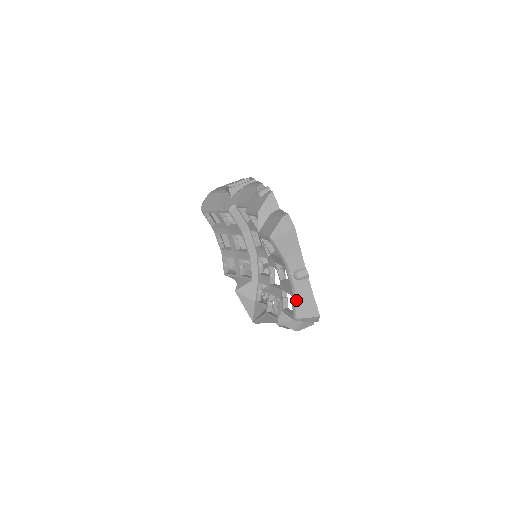
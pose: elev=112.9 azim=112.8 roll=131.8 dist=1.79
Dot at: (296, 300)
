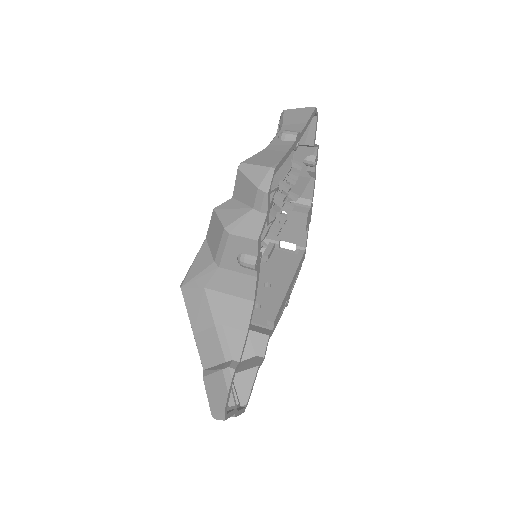
Dot at: (260, 152)
